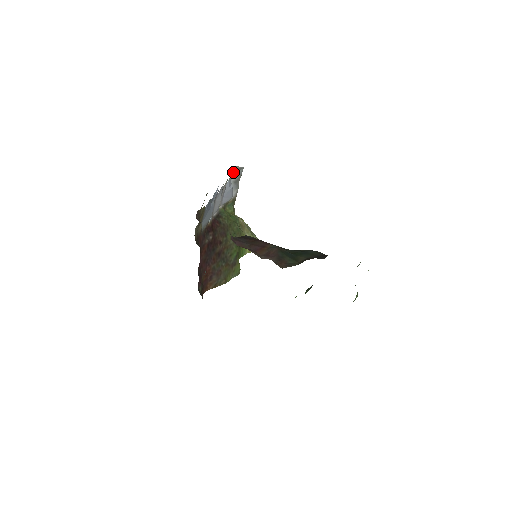
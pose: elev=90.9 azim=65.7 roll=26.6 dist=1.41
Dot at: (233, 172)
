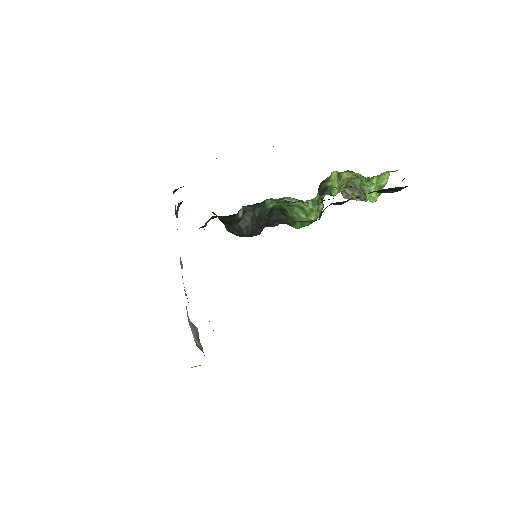
Dot at: occluded
